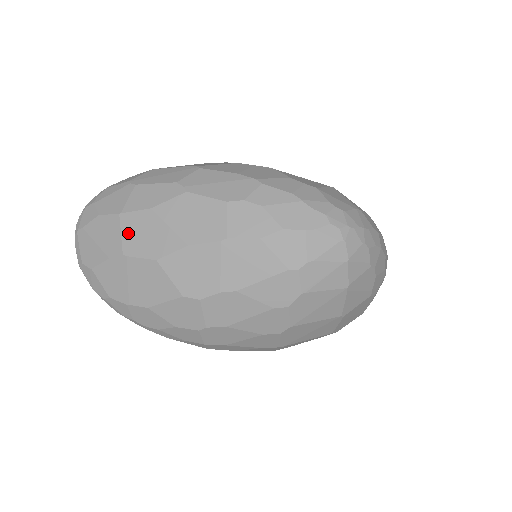
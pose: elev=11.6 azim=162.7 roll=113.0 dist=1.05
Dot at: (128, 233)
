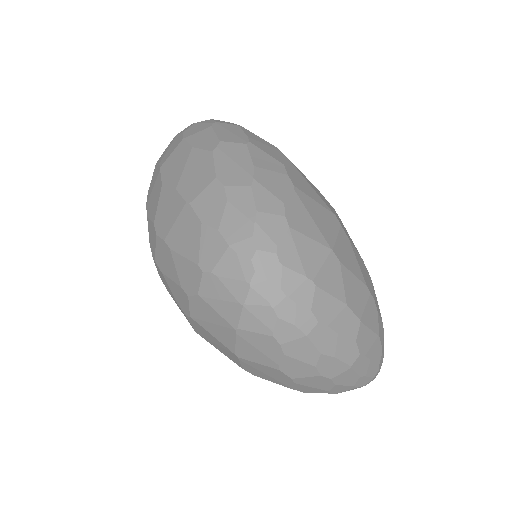
Dot at: (174, 155)
